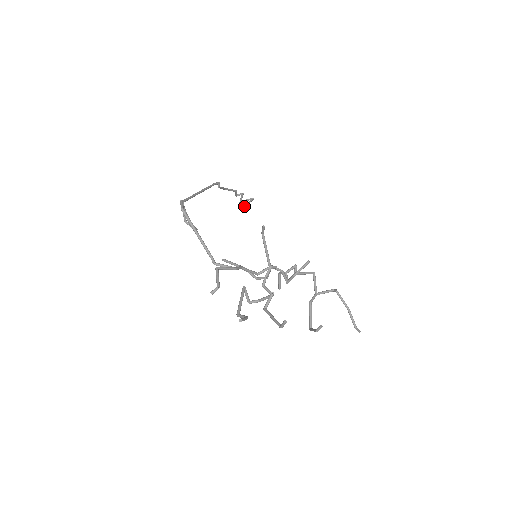
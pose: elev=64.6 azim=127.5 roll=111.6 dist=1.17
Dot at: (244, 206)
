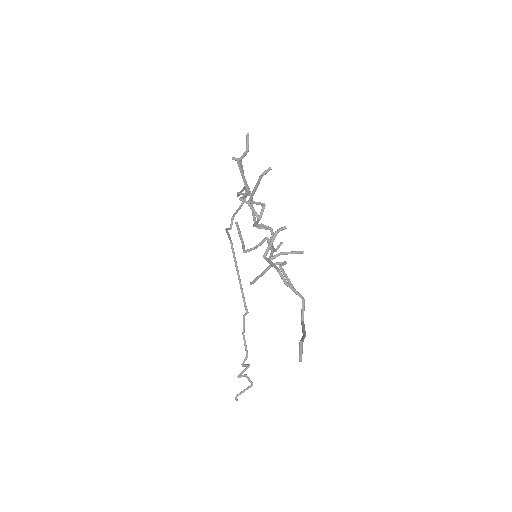
Dot at: (236, 395)
